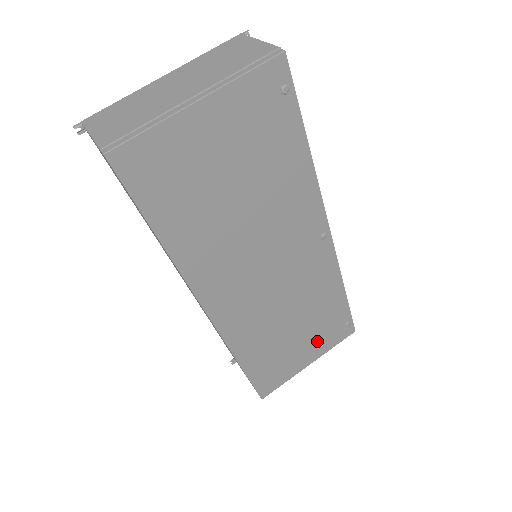
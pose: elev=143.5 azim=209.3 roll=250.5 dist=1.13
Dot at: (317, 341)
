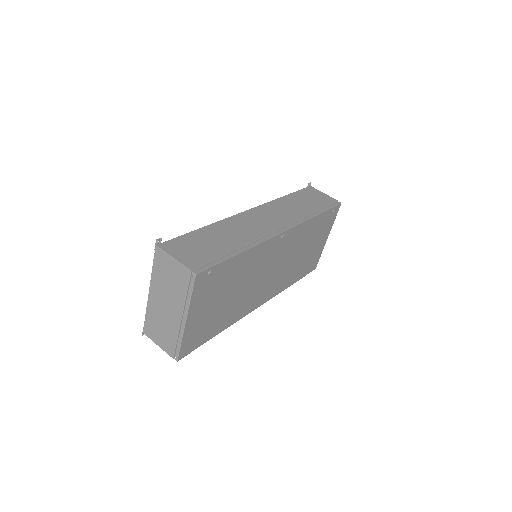
Dot at: (322, 234)
